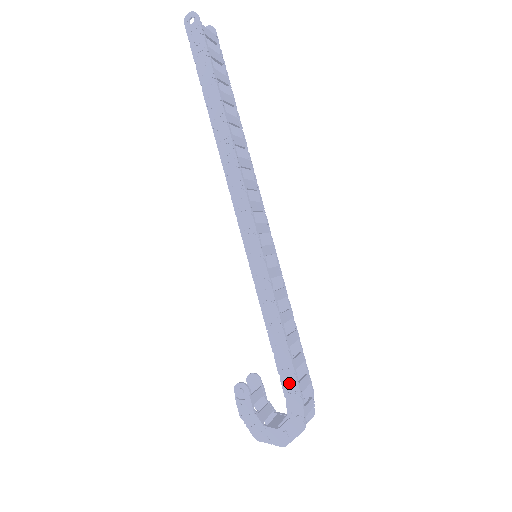
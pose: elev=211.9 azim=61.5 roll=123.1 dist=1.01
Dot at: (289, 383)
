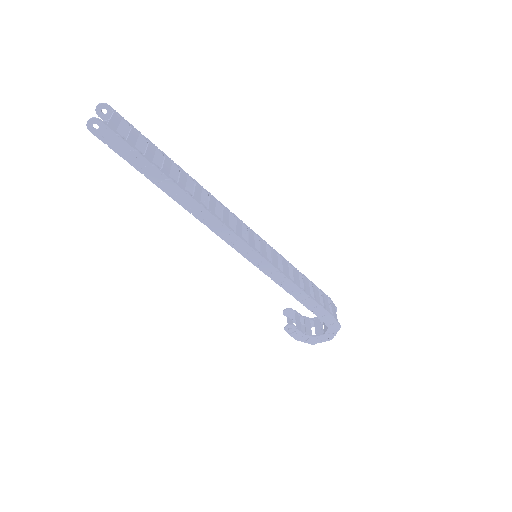
Dot at: (320, 313)
